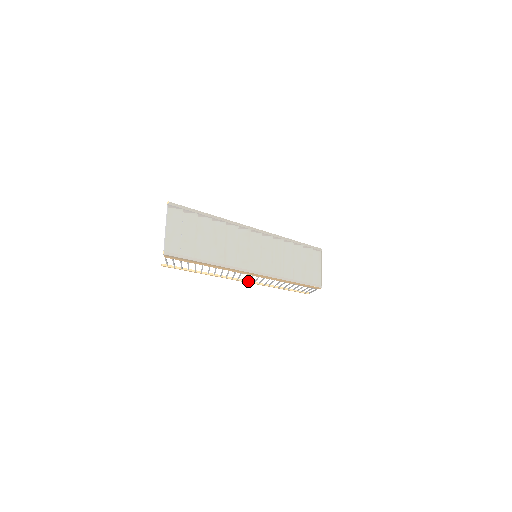
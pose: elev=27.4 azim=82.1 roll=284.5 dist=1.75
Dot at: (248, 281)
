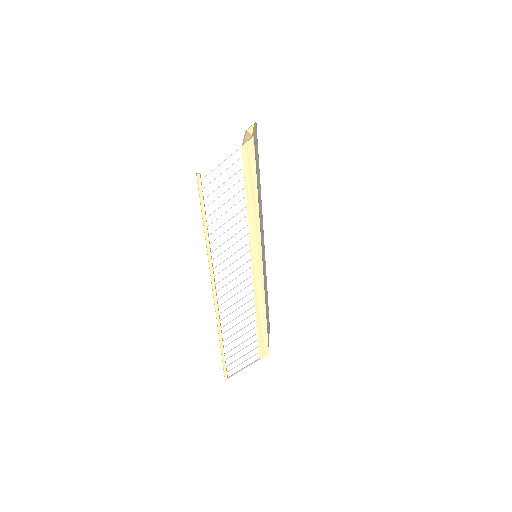
Dot at: occluded
